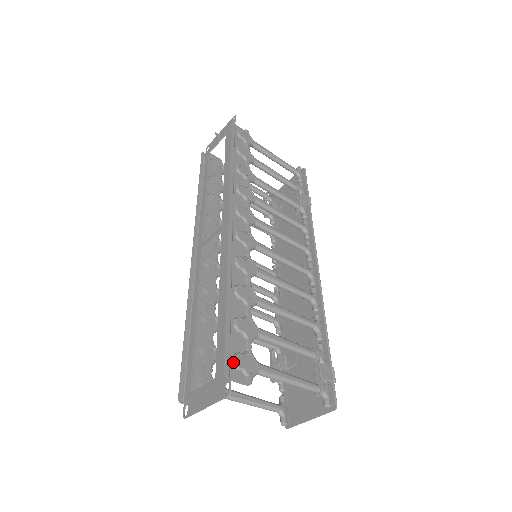
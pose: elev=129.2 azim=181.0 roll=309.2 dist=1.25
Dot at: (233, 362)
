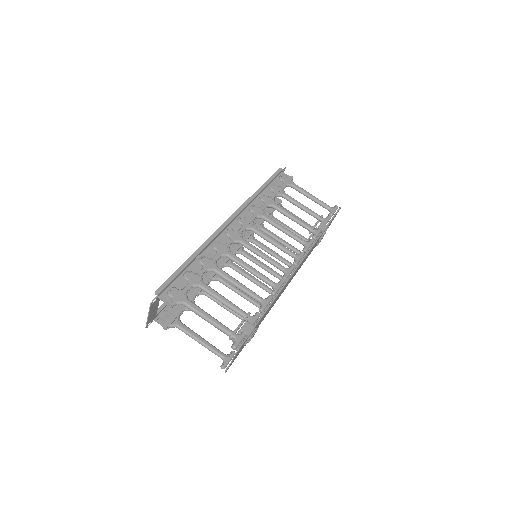
Dot at: (167, 290)
